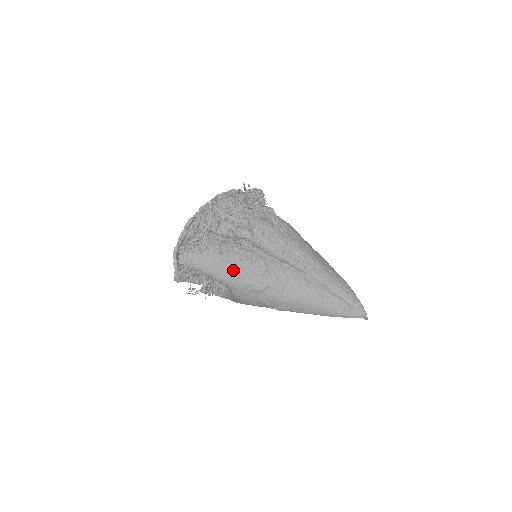
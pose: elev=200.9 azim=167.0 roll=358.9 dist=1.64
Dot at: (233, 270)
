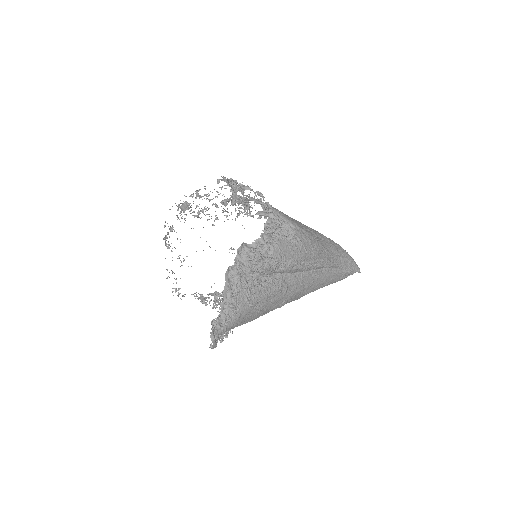
Dot at: (262, 310)
